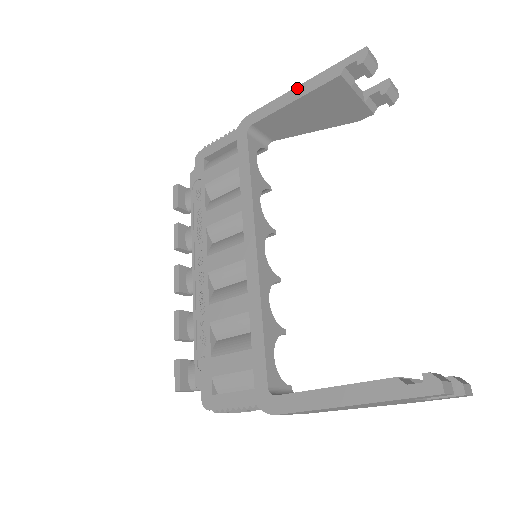
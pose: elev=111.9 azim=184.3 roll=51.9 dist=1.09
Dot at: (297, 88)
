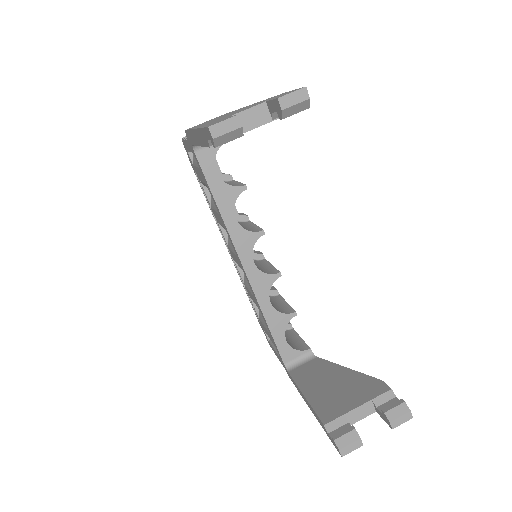
Dot at: (194, 132)
